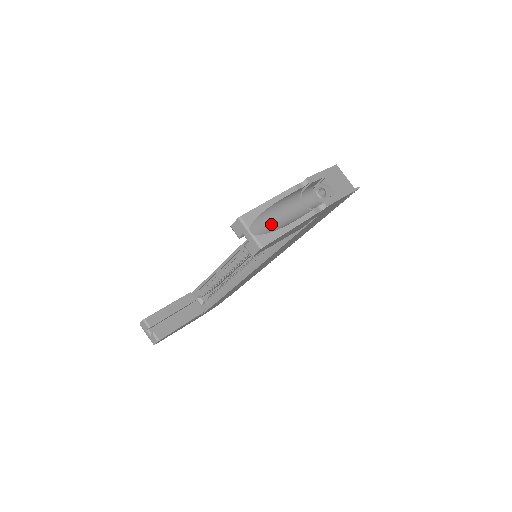
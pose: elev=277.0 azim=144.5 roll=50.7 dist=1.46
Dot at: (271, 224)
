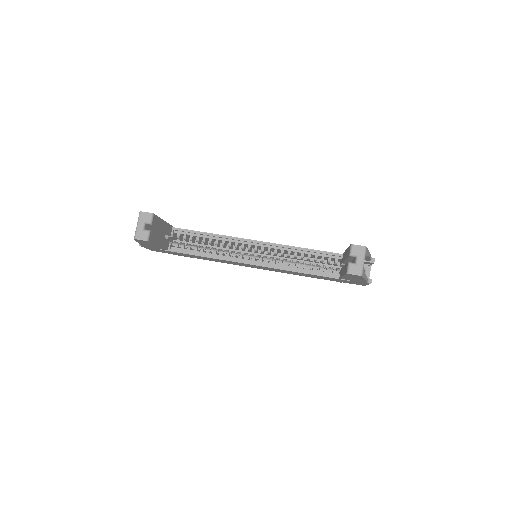
Dot at: occluded
